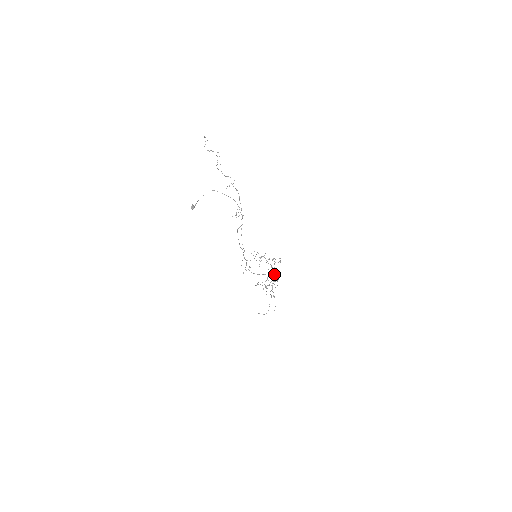
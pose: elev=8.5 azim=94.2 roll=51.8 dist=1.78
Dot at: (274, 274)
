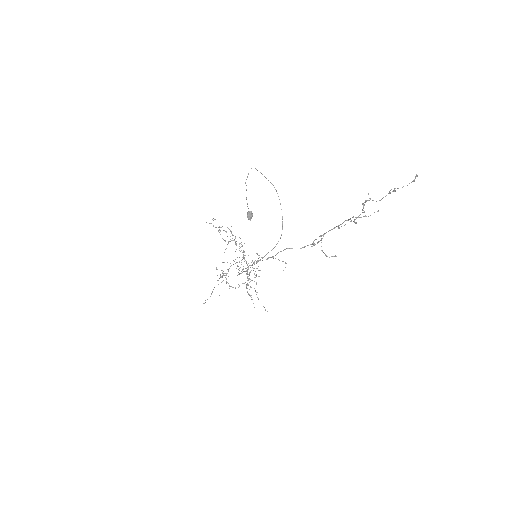
Dot at: occluded
